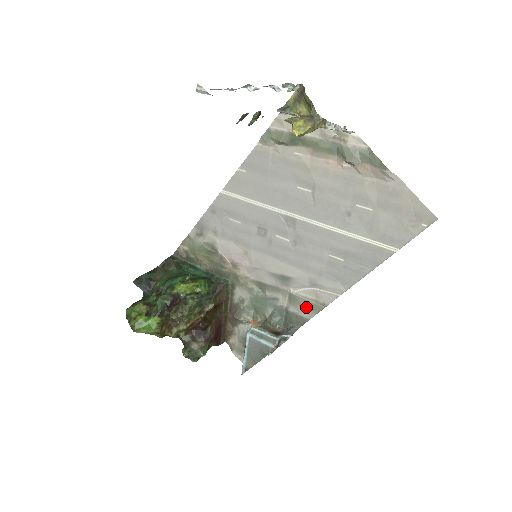
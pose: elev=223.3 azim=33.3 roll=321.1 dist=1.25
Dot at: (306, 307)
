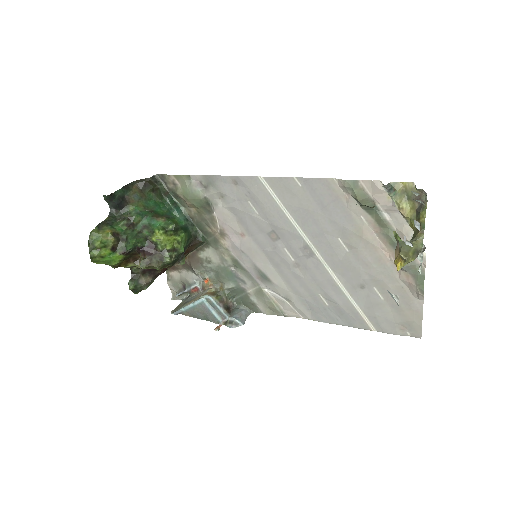
Dot at: (267, 306)
